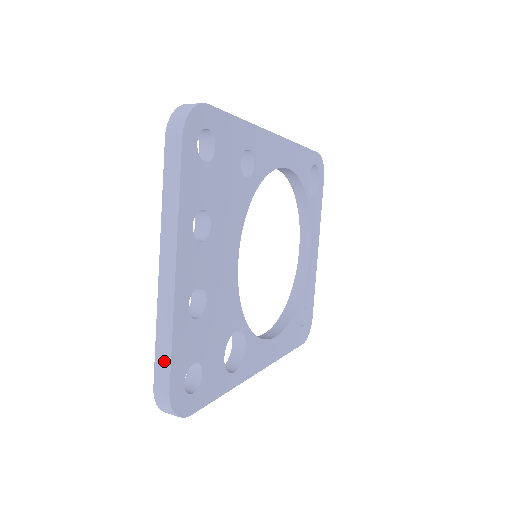
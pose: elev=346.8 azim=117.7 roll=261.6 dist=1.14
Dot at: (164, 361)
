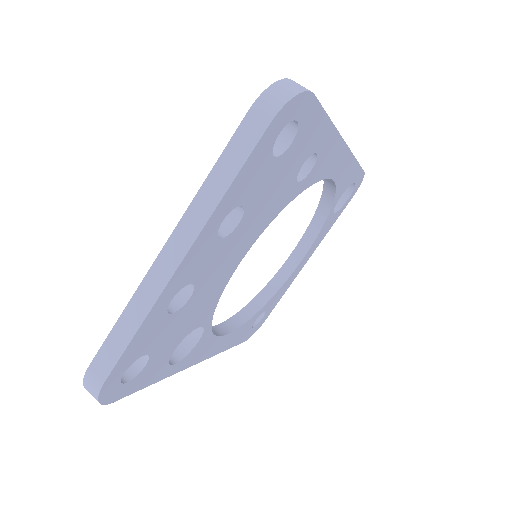
Dot at: (116, 347)
